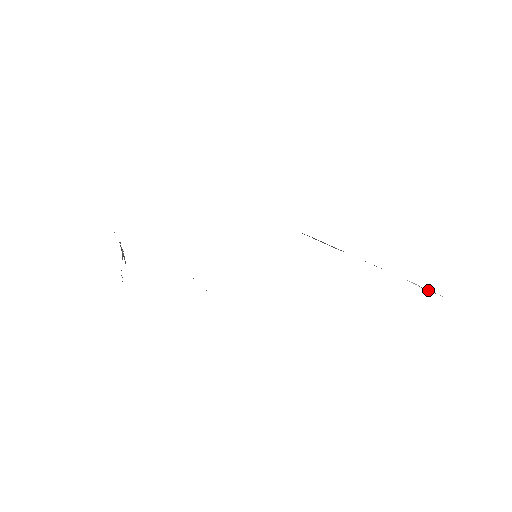
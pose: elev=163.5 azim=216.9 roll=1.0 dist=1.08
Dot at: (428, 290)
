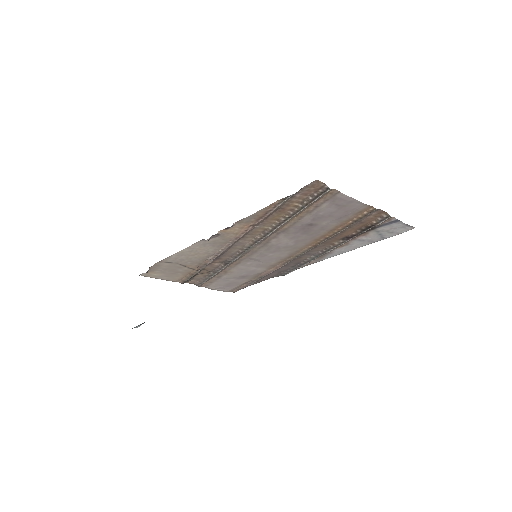
Dot at: (376, 223)
